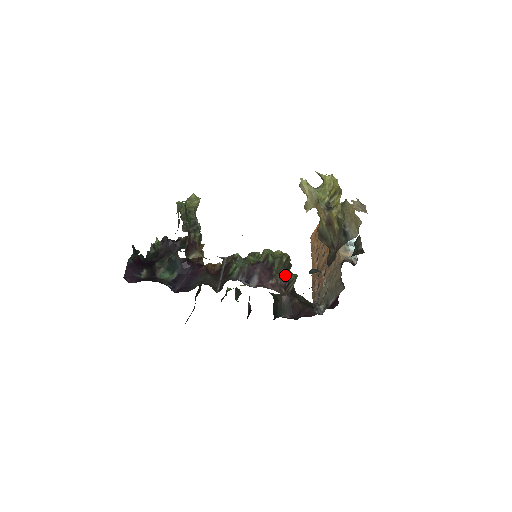
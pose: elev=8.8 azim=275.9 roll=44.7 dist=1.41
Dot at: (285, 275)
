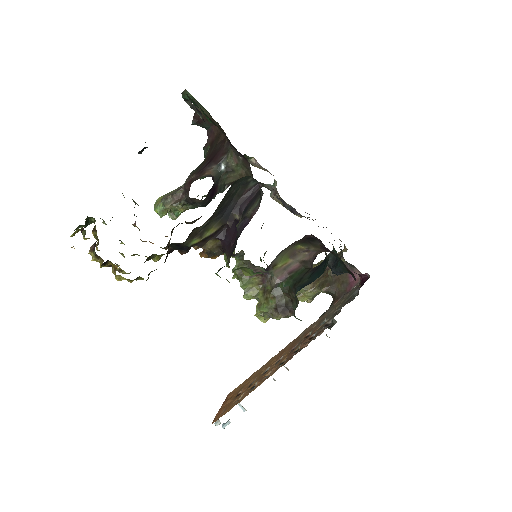
Dot at: occluded
